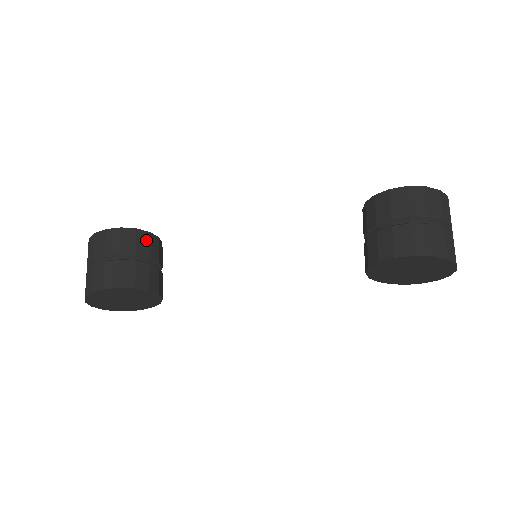
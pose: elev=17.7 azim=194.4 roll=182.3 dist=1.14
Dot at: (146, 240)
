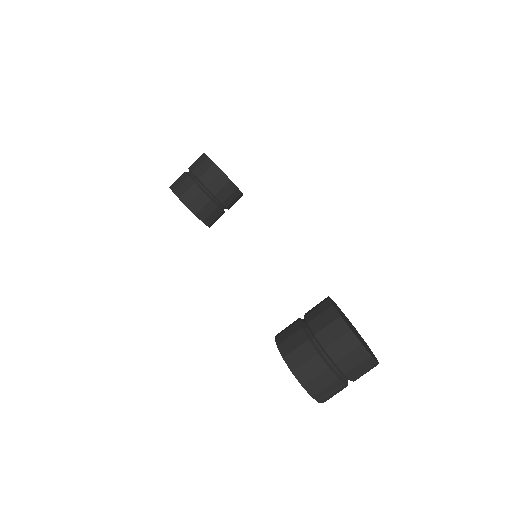
Dot at: (223, 183)
